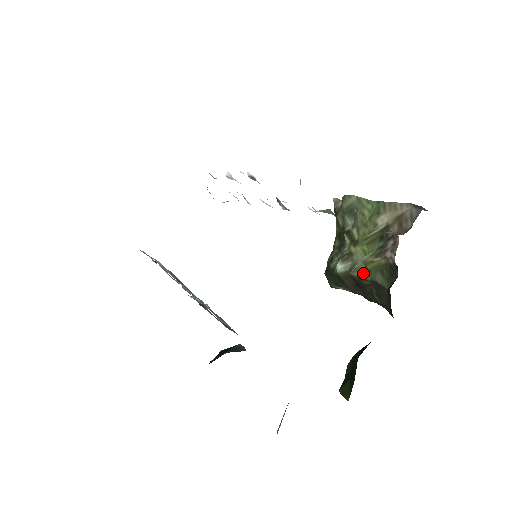
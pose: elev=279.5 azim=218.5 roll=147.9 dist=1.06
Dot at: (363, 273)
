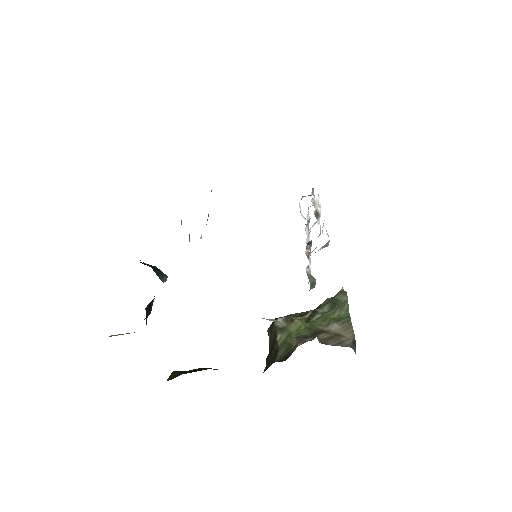
Dot at: (281, 339)
